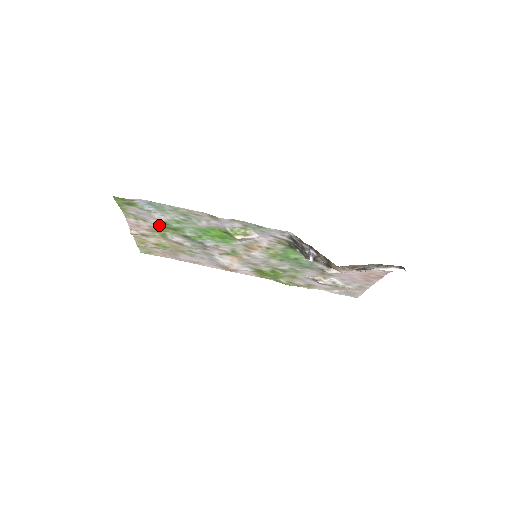
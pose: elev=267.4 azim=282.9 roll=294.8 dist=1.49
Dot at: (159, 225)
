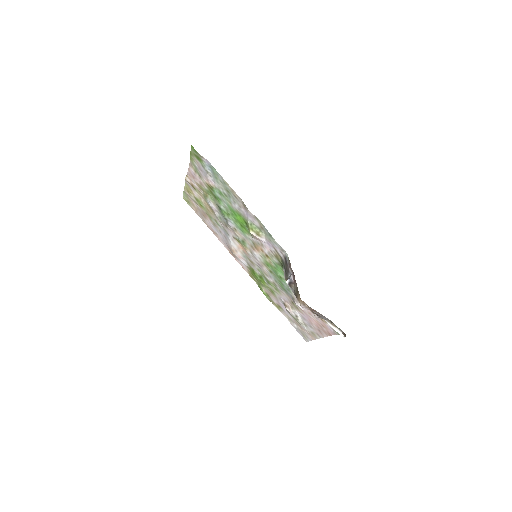
Dot at: (207, 186)
